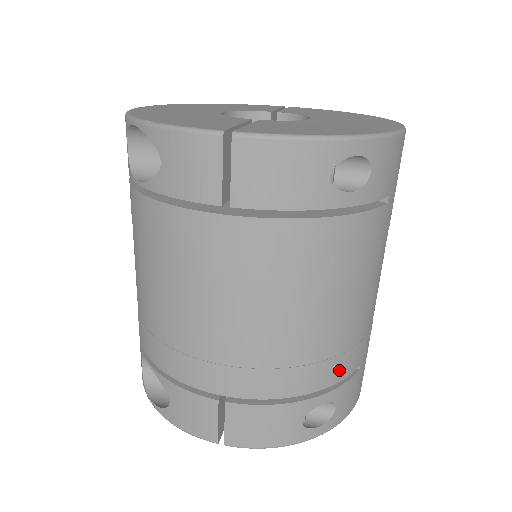
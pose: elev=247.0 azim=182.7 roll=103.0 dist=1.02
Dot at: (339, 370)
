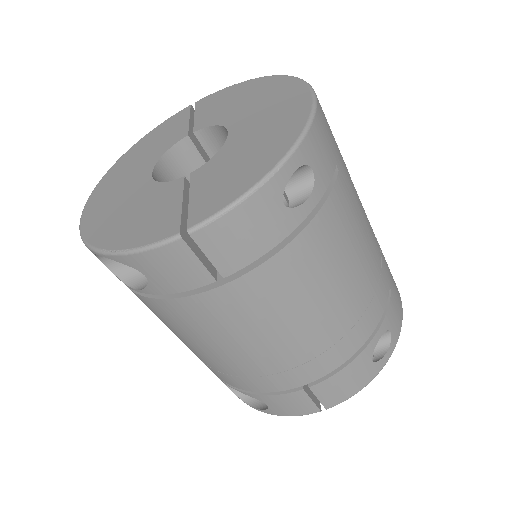
Dot at: (377, 309)
